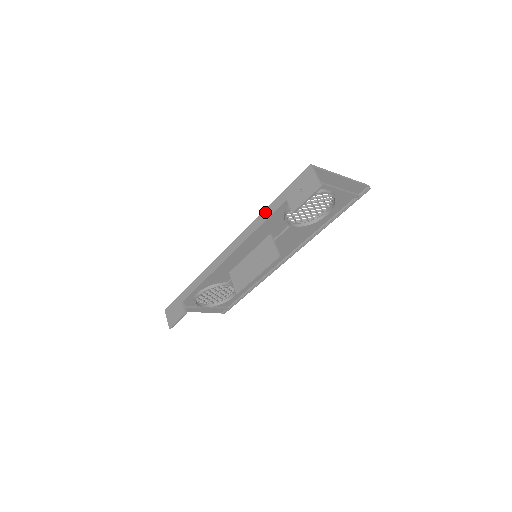
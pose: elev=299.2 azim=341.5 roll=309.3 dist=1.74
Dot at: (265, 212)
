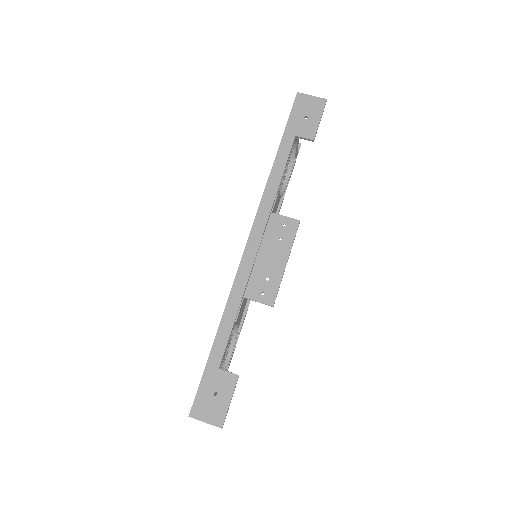
Dot at: (276, 164)
